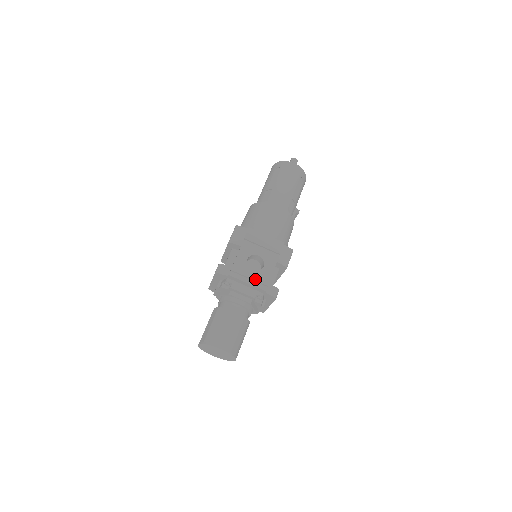
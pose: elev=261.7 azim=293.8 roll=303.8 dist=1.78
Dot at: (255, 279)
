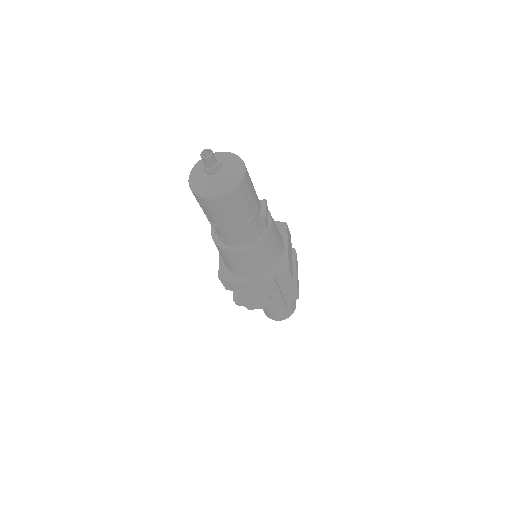
Dot at: (271, 305)
